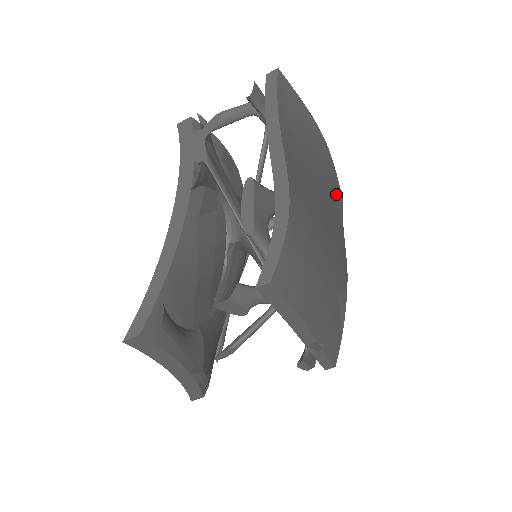
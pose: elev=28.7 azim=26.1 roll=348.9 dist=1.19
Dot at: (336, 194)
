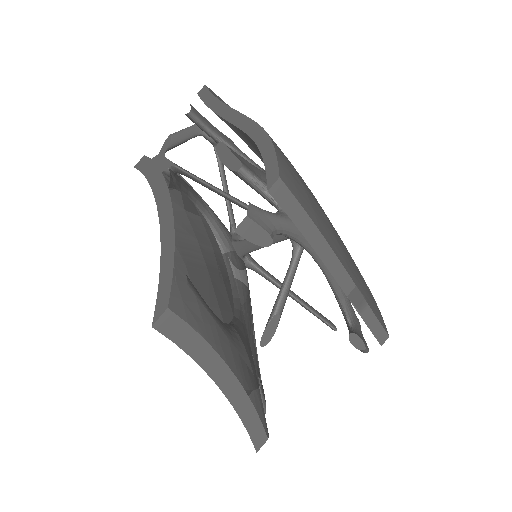
Dot at: occluded
